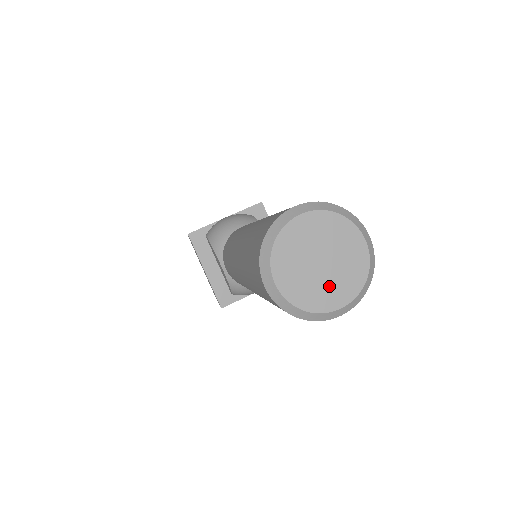
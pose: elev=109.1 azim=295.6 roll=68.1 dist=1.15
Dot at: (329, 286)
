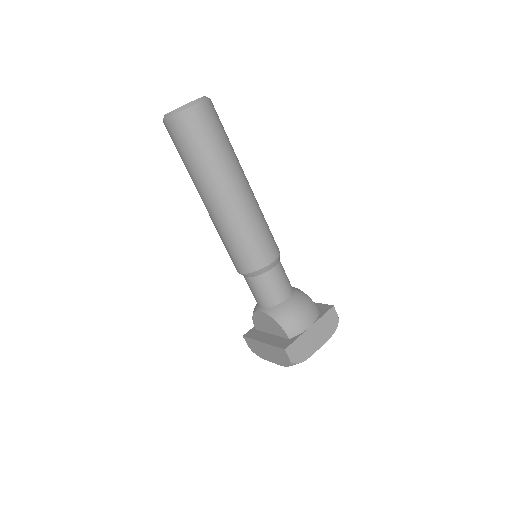
Dot at: occluded
